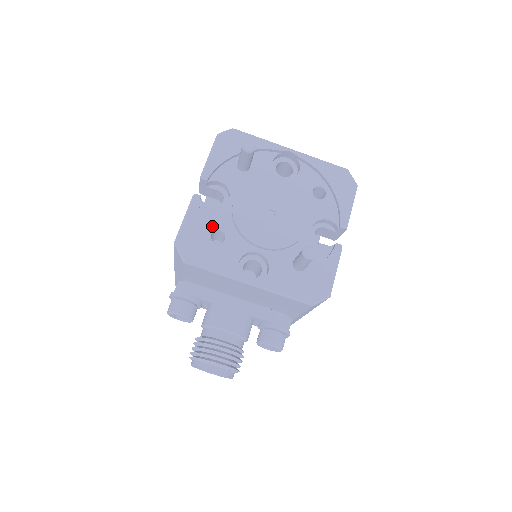
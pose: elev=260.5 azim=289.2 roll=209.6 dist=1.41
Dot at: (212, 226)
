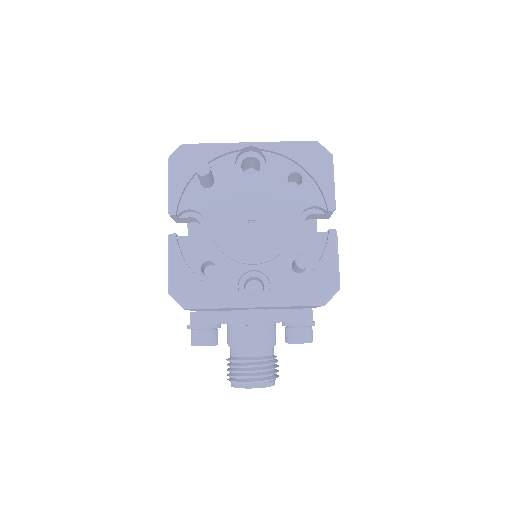
Dot at: (198, 260)
